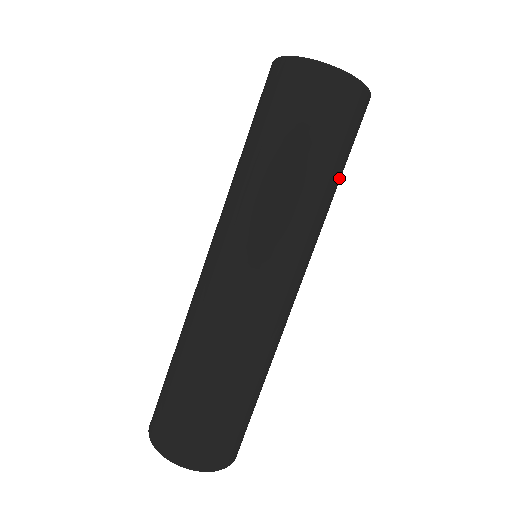
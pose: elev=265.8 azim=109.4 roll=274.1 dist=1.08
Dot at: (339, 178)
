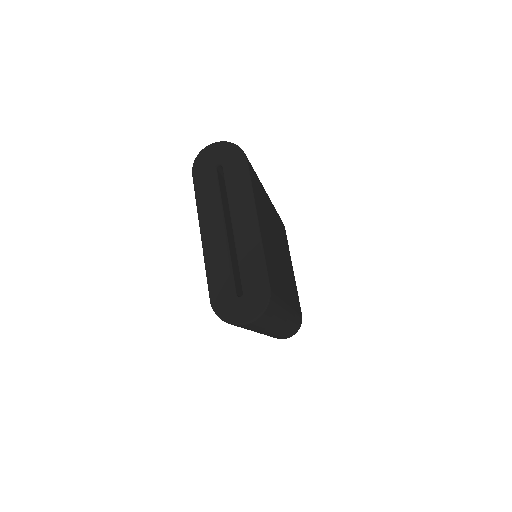
Dot at: (279, 304)
